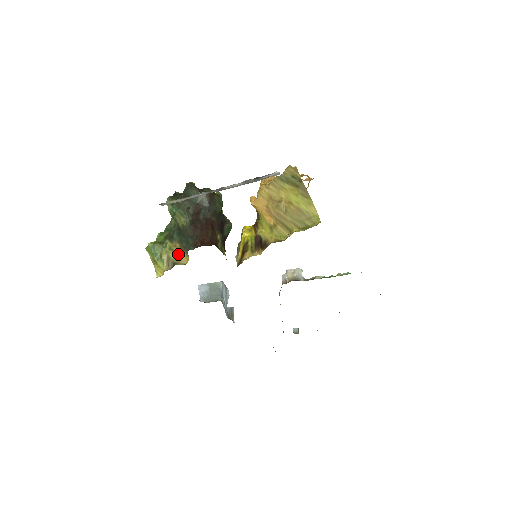
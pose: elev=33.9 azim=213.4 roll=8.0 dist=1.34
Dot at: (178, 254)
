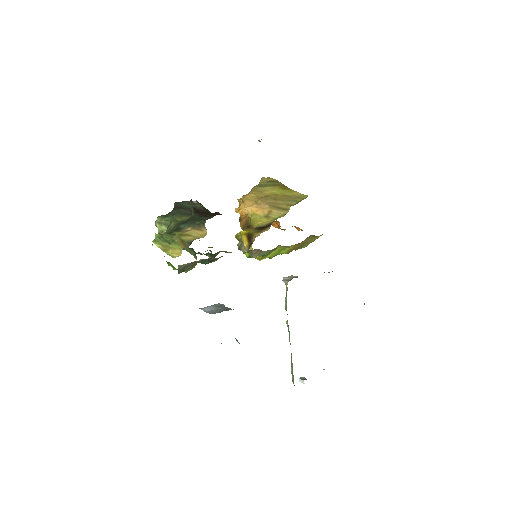
Dot at: (192, 235)
